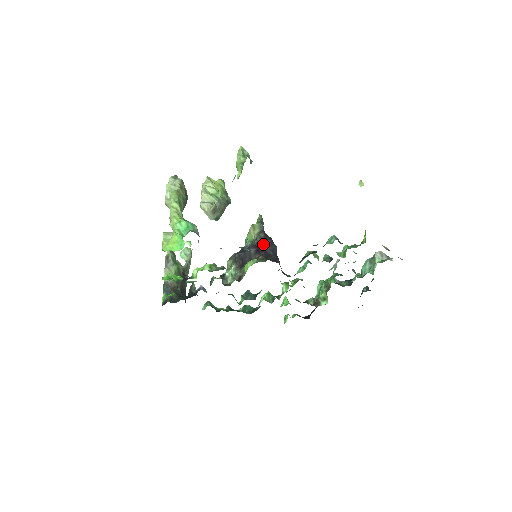
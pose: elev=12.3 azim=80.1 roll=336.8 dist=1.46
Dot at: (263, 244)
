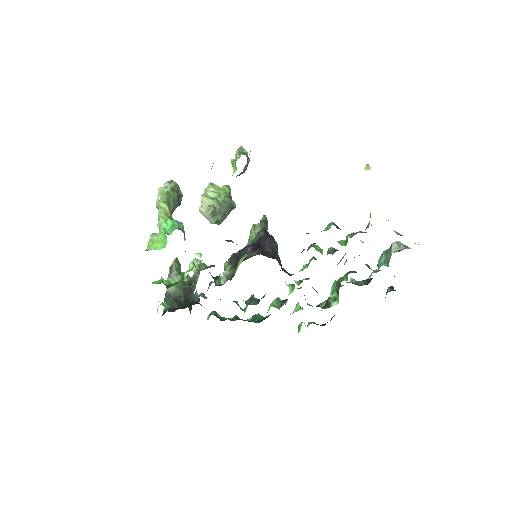
Dot at: (261, 242)
